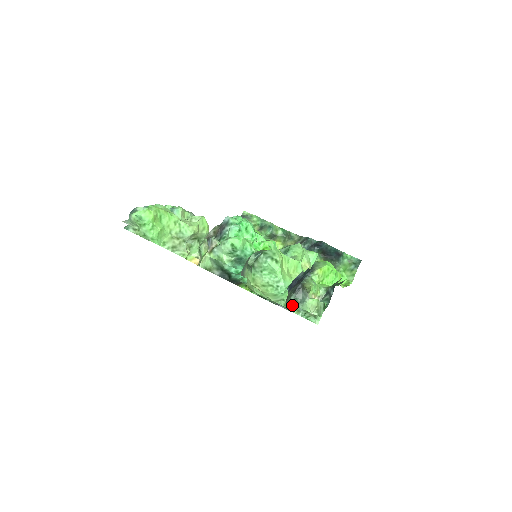
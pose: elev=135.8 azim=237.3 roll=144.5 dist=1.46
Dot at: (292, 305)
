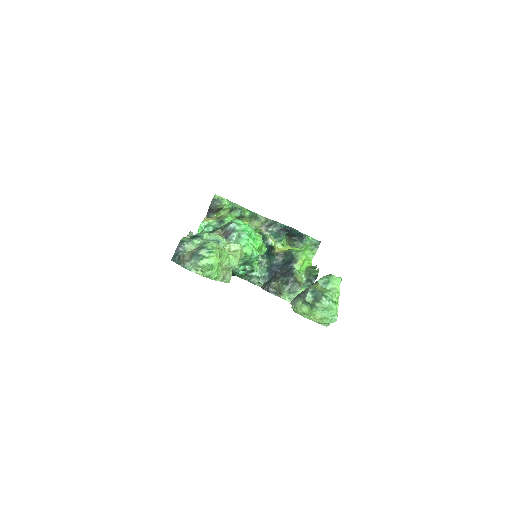
Dot at: (284, 294)
